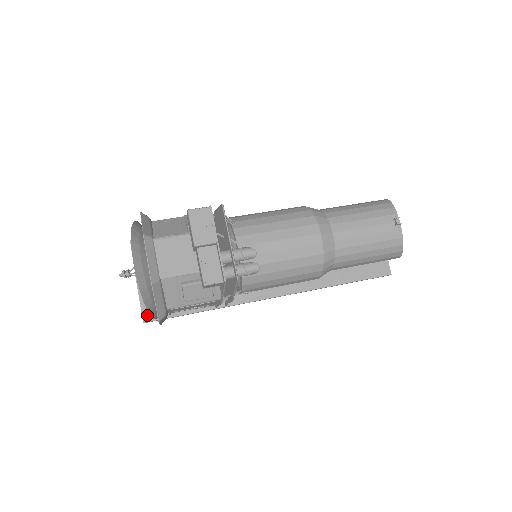
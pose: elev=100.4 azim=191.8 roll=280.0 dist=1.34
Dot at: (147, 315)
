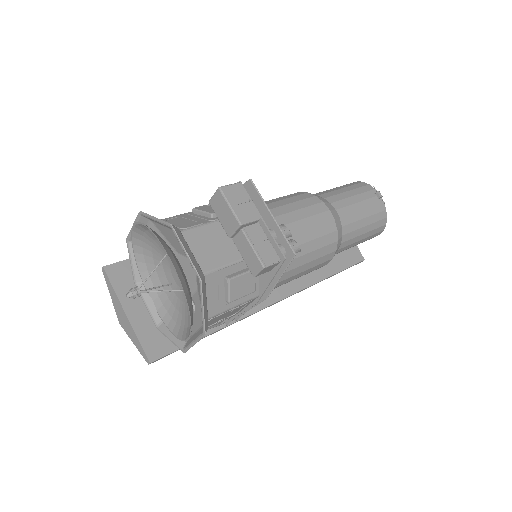
Dot at: (152, 352)
